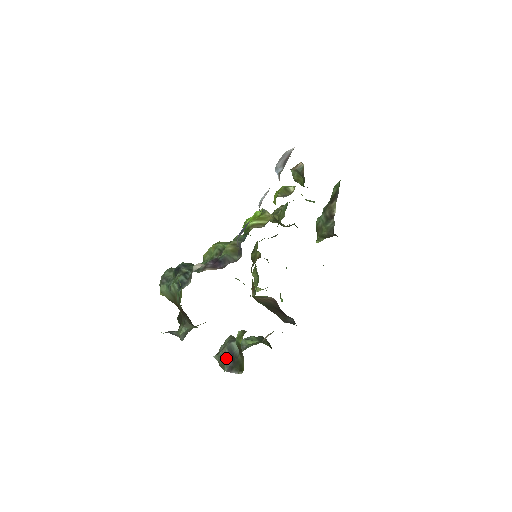
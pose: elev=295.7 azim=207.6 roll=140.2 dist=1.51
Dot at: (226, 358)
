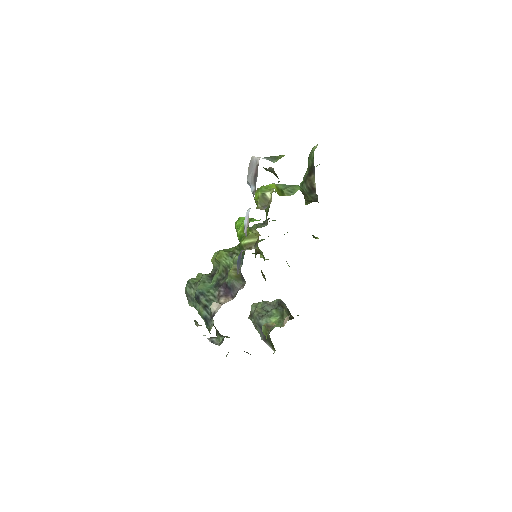
Dot at: (259, 330)
